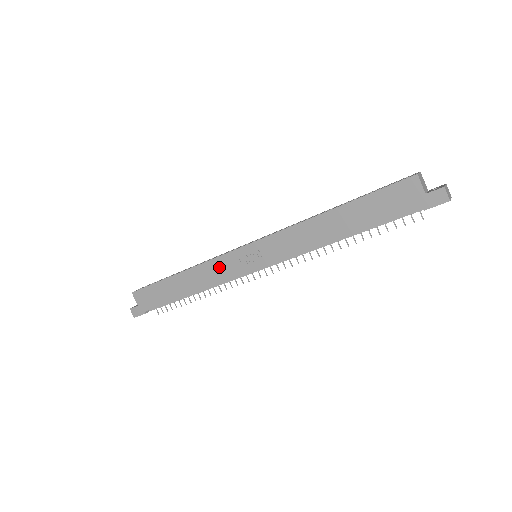
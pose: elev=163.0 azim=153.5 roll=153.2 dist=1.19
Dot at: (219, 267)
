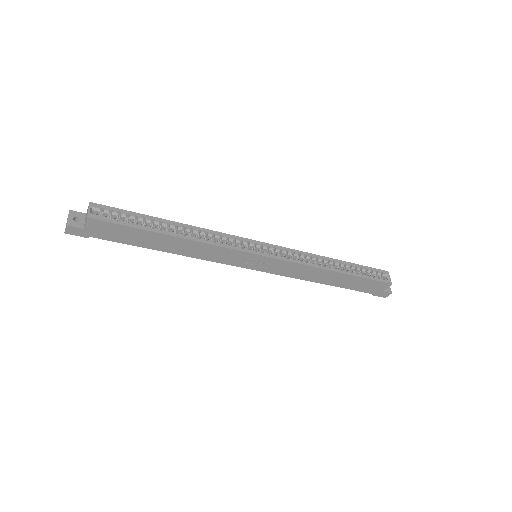
Dot at: (223, 254)
